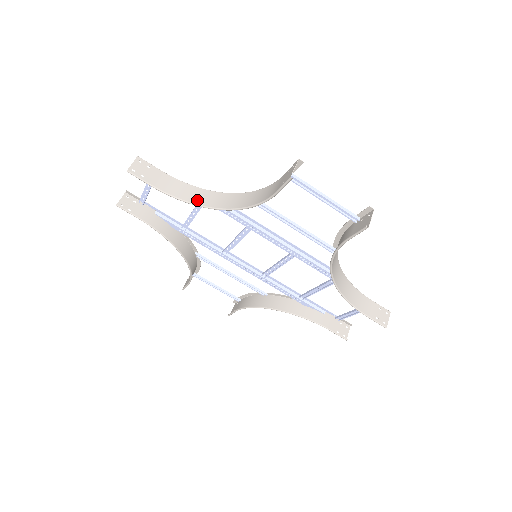
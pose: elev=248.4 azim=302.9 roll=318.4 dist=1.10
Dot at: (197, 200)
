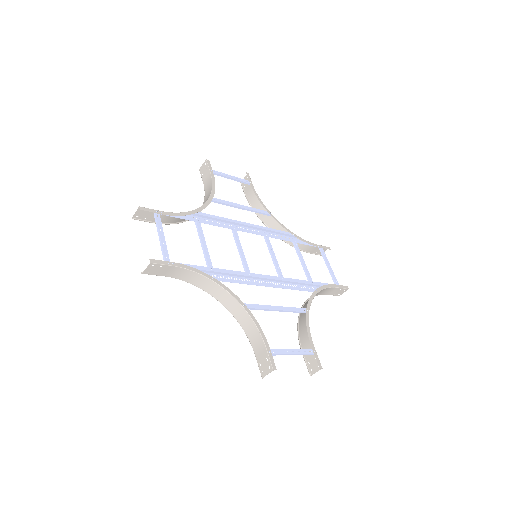
Dot at: (203, 287)
